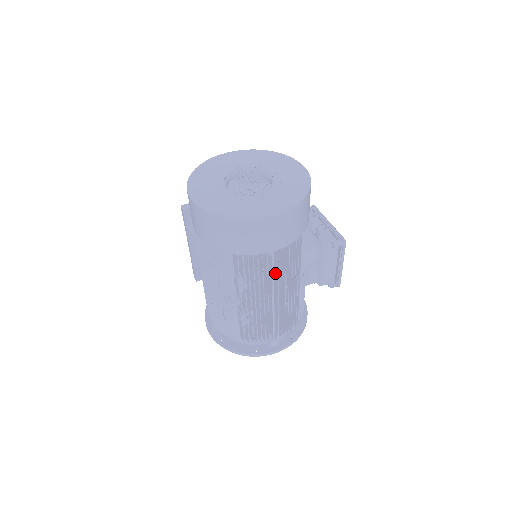
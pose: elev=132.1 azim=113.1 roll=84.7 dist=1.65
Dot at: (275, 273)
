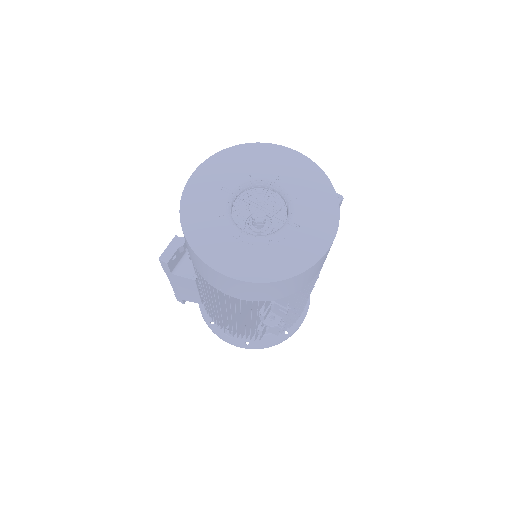
Dot at: occluded
